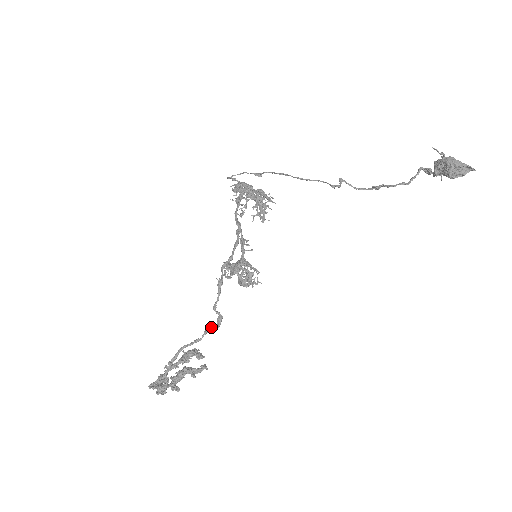
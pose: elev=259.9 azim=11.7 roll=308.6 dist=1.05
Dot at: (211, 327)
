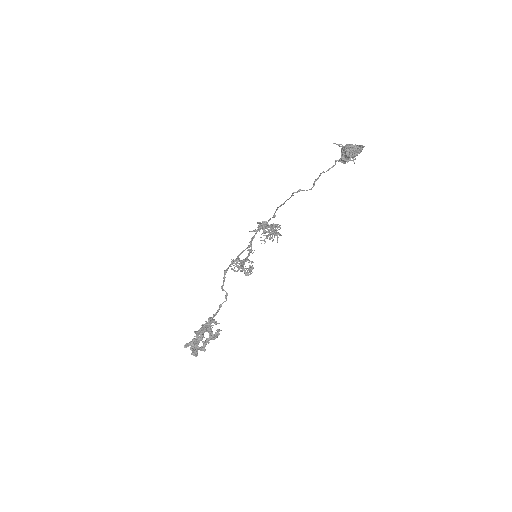
Dot at: occluded
